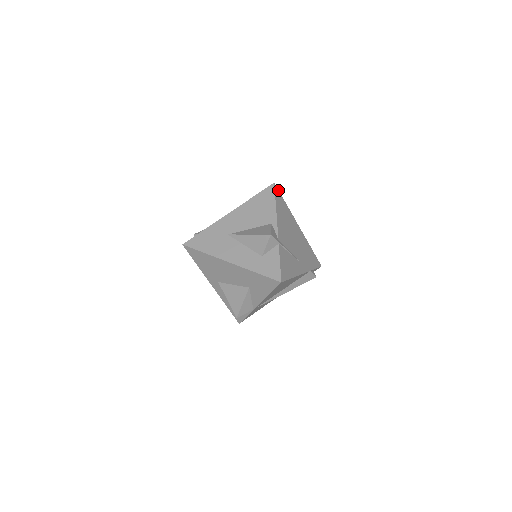
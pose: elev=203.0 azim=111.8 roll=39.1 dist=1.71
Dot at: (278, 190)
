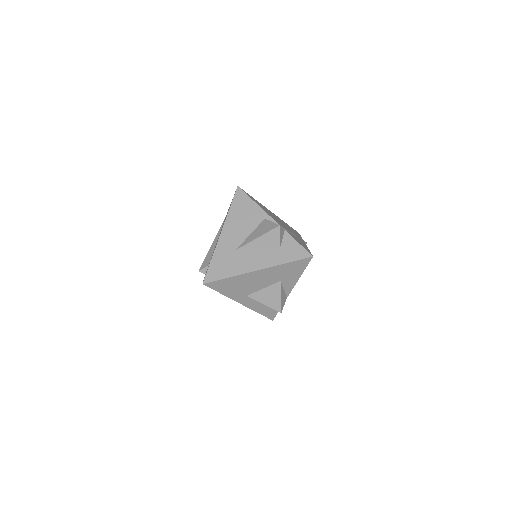
Dot at: (243, 190)
